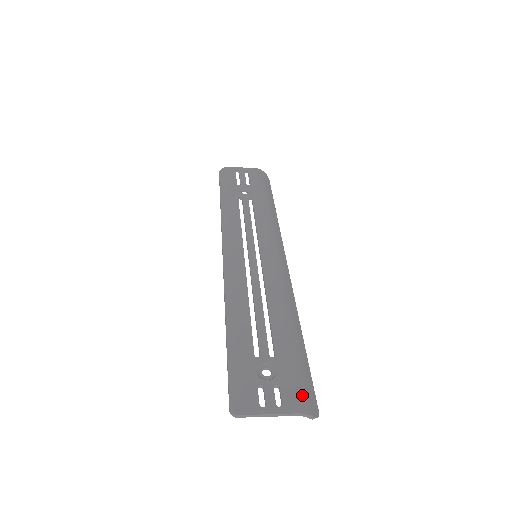
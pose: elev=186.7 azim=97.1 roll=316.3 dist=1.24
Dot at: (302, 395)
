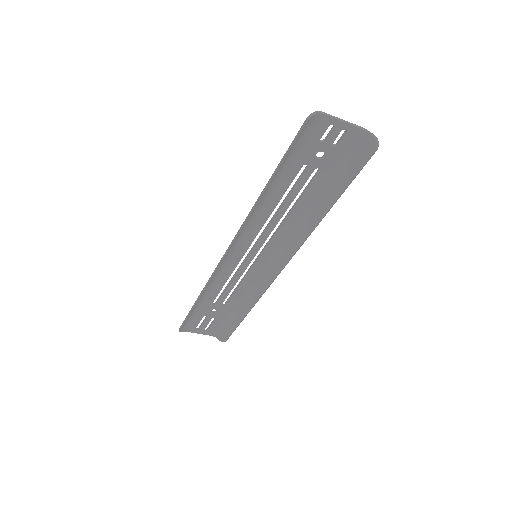
Dot at: (356, 144)
